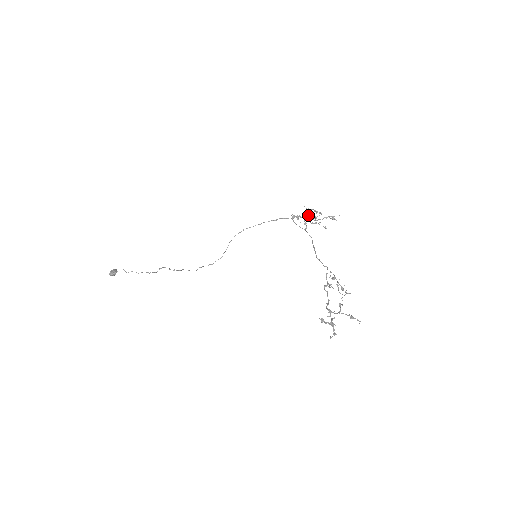
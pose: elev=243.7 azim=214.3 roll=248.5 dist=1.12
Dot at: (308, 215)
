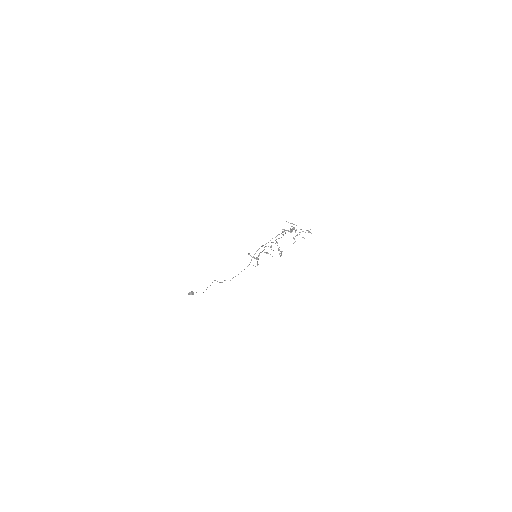
Dot at: (290, 228)
